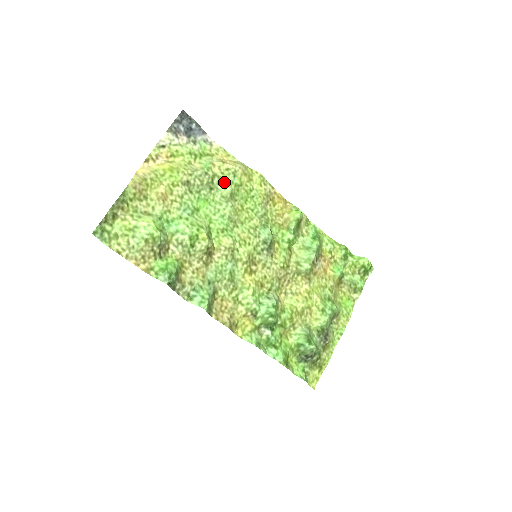
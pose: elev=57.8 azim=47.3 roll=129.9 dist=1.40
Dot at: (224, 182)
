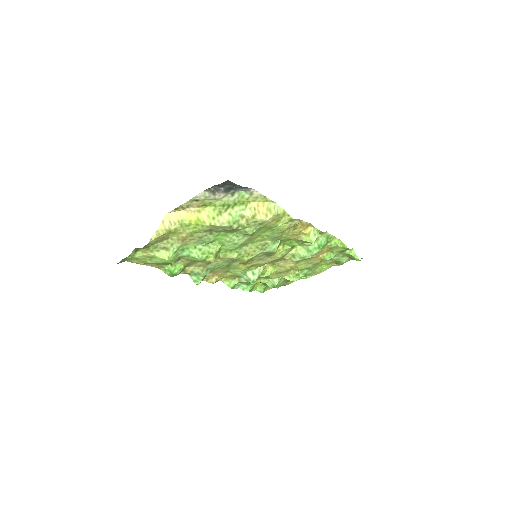
Dot at: (247, 229)
